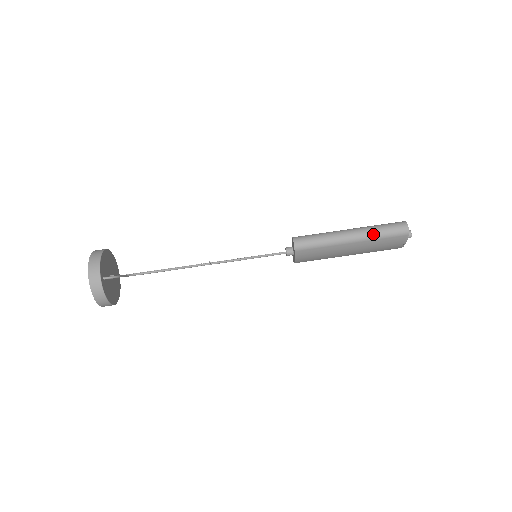
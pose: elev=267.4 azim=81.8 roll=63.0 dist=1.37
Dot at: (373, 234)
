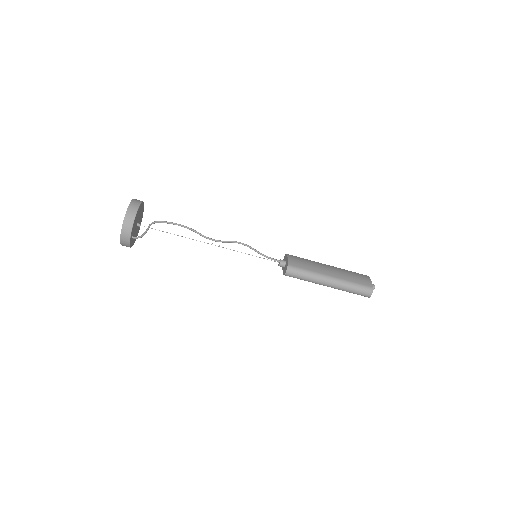
Dot at: (344, 290)
